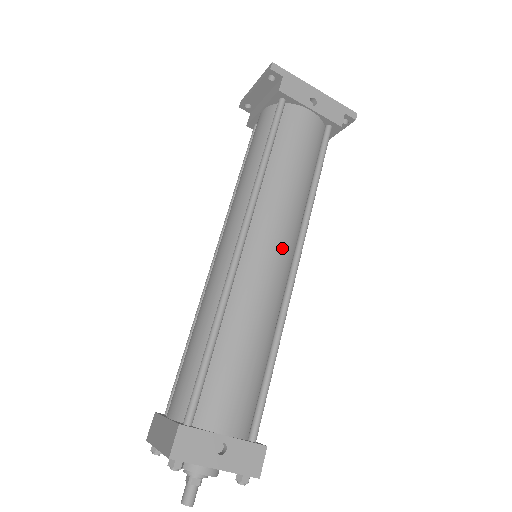
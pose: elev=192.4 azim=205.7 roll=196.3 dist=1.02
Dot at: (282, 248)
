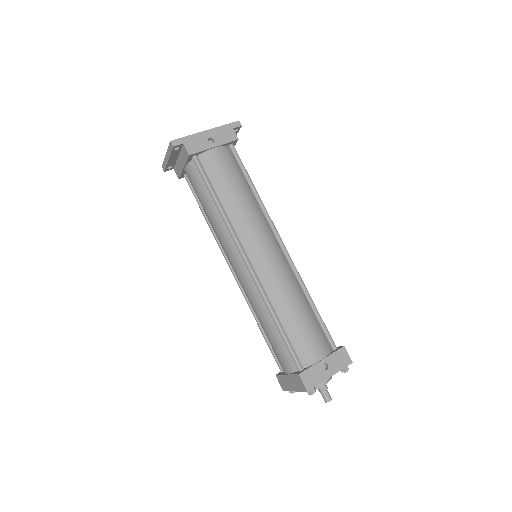
Dot at: (269, 244)
